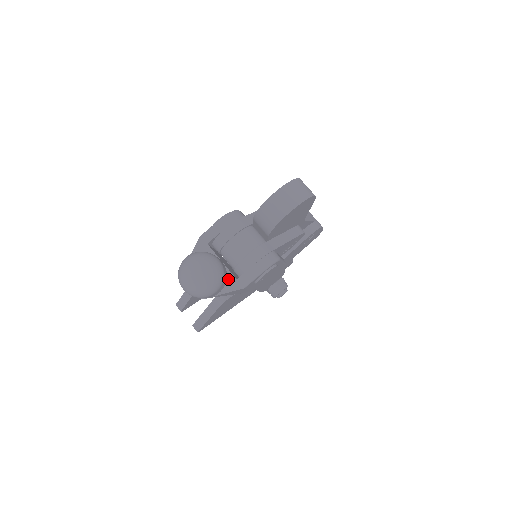
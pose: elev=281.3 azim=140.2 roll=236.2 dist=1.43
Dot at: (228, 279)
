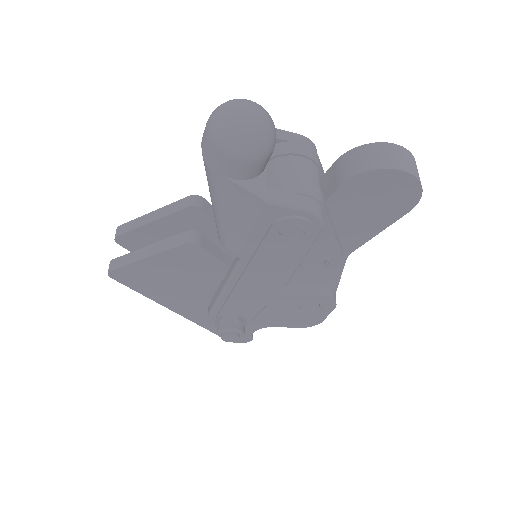
Dot at: (257, 178)
